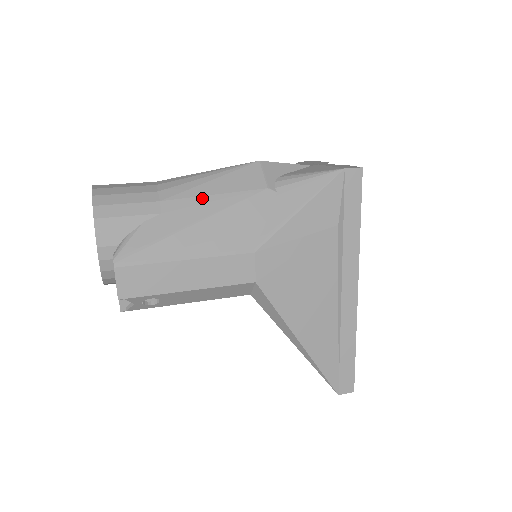
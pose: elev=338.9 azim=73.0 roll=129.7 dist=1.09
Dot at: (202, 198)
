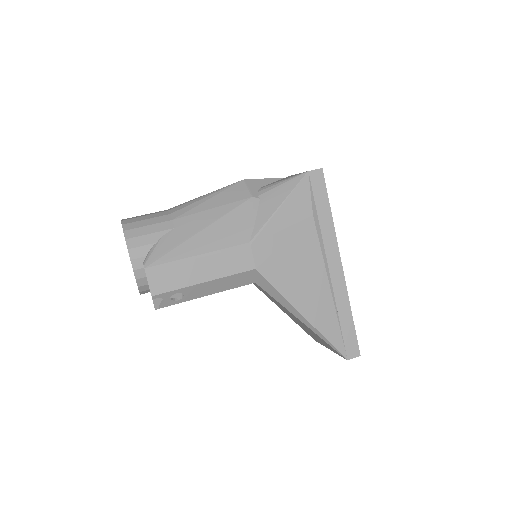
Dot at: (203, 212)
